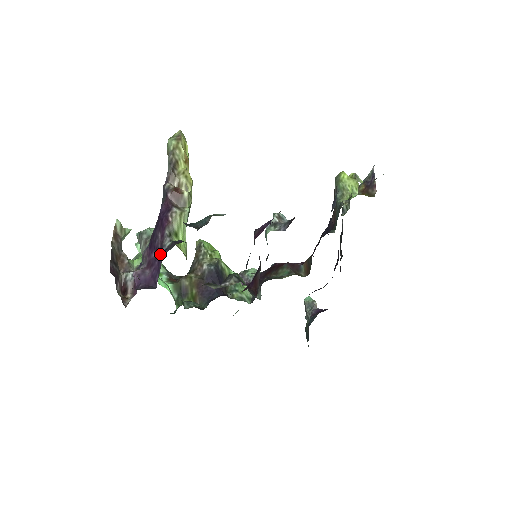
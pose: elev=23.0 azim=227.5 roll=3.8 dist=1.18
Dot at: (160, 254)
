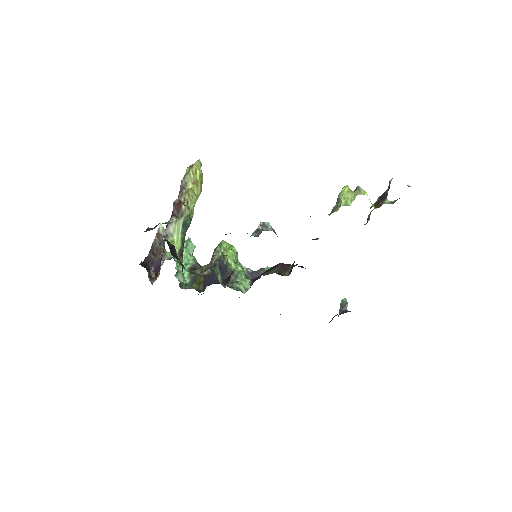
Dot at: occluded
